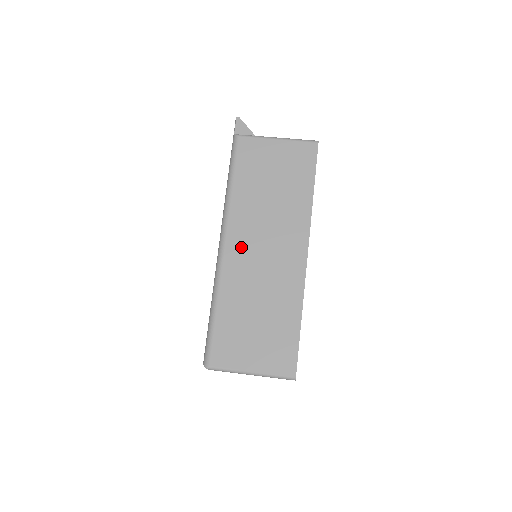
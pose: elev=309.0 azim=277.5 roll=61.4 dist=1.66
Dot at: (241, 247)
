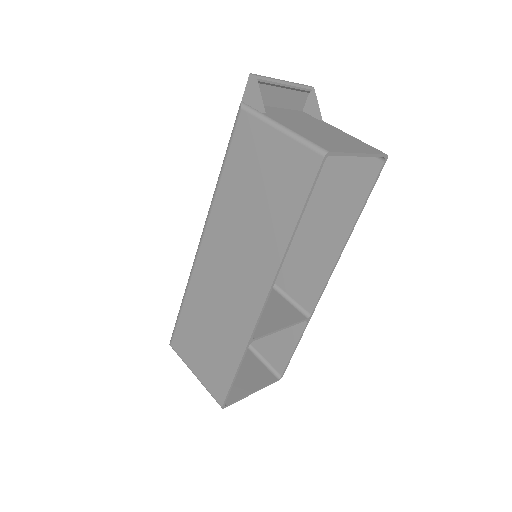
Dot at: (212, 254)
